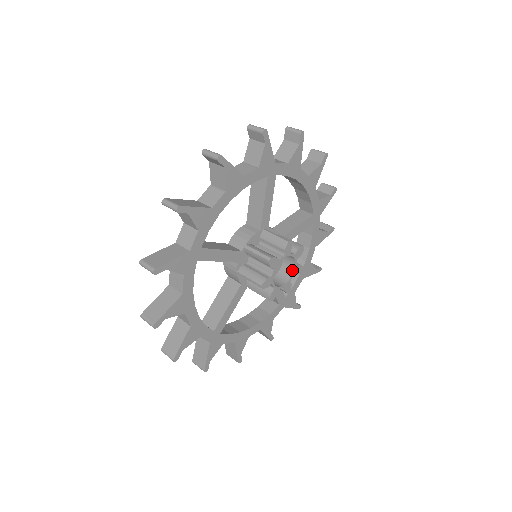
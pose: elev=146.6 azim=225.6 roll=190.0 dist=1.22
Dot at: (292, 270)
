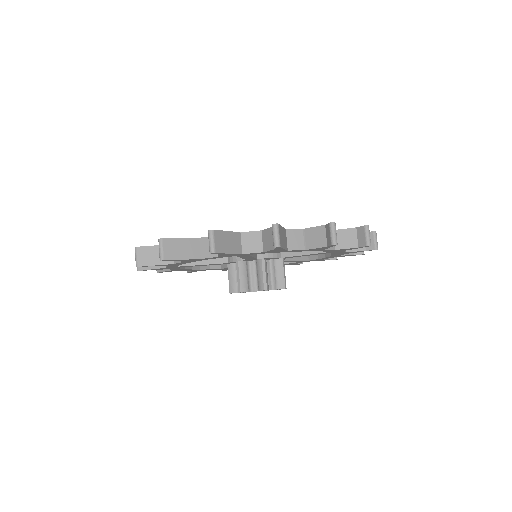
Dot at: occluded
